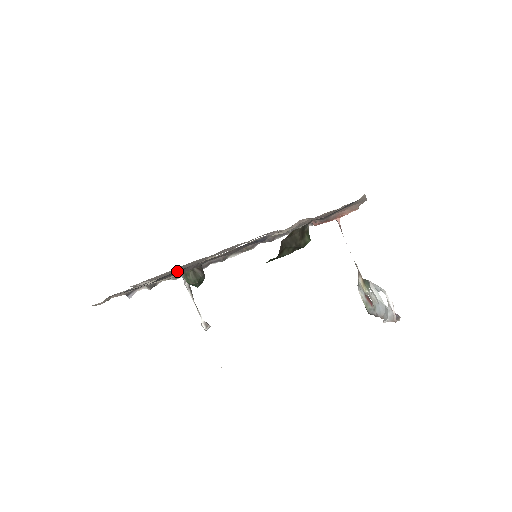
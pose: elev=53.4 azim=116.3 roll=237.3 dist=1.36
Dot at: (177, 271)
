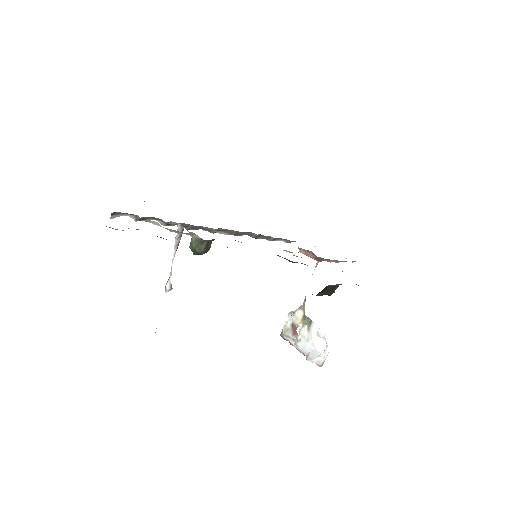
Dot at: occluded
